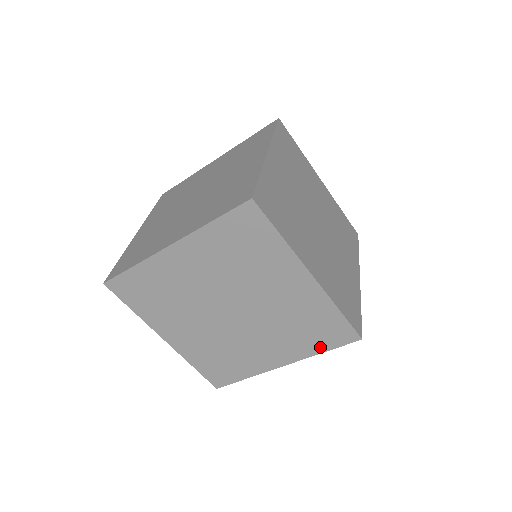
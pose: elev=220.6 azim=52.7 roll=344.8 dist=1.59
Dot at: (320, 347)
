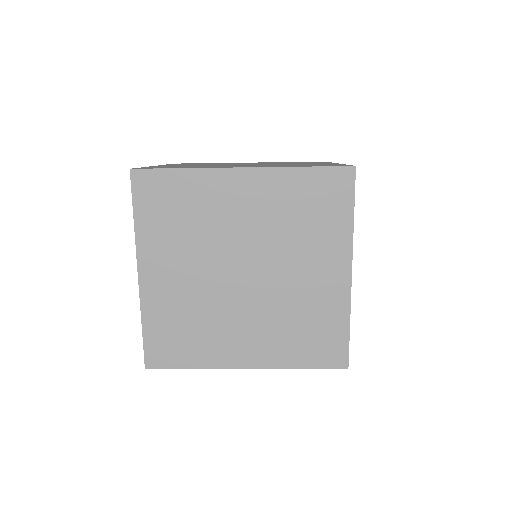
Dot at: (302, 360)
